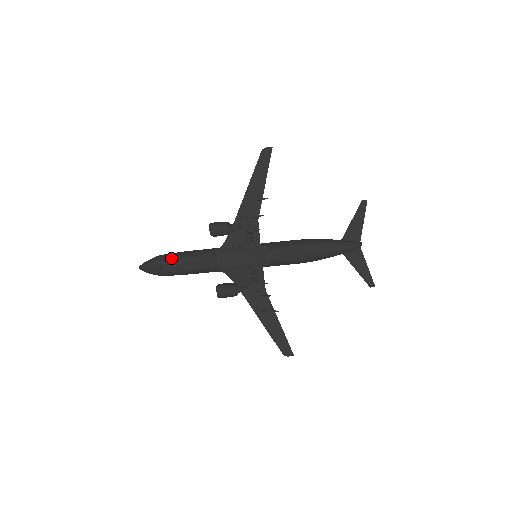
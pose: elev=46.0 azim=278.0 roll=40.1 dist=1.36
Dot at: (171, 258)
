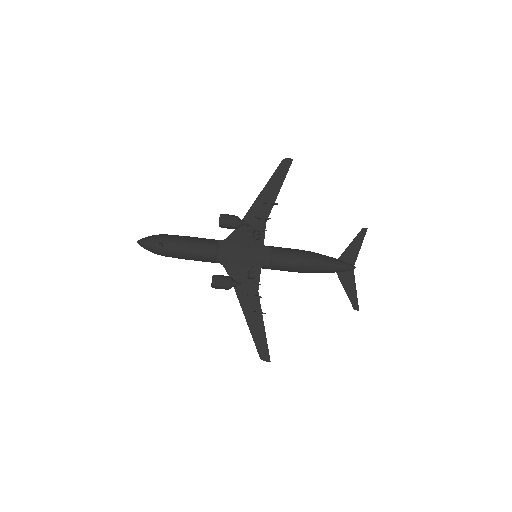
Dot at: (173, 239)
